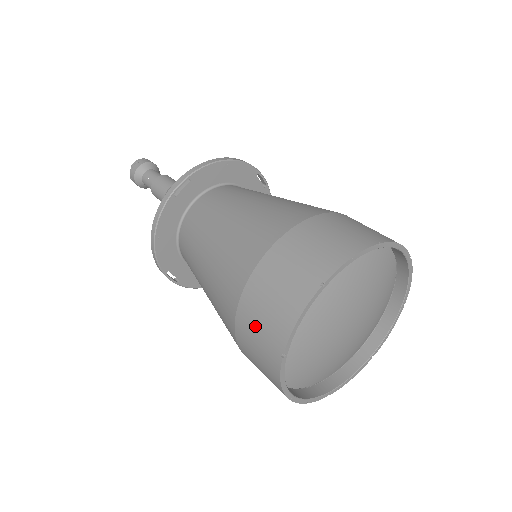
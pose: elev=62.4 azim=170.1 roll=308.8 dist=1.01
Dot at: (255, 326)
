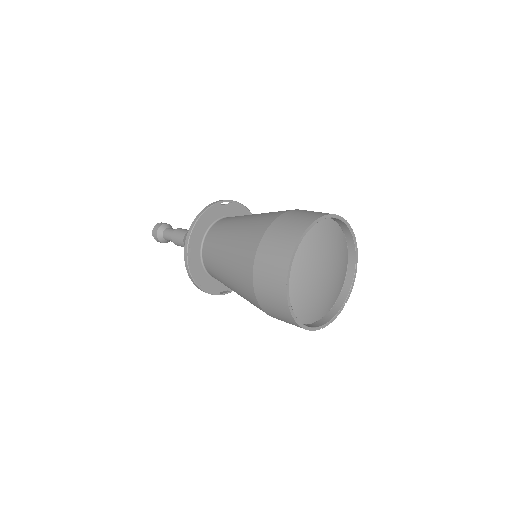
Dot at: (275, 314)
